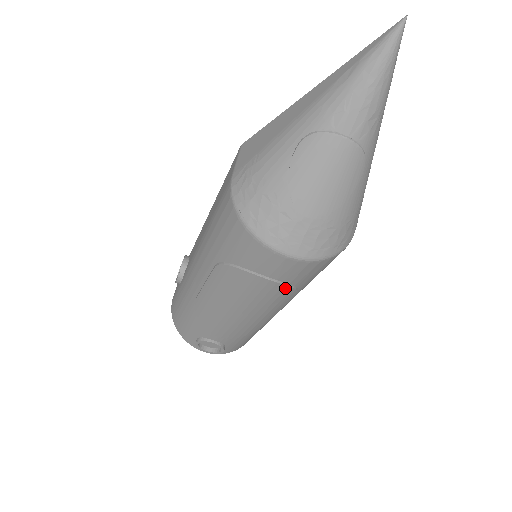
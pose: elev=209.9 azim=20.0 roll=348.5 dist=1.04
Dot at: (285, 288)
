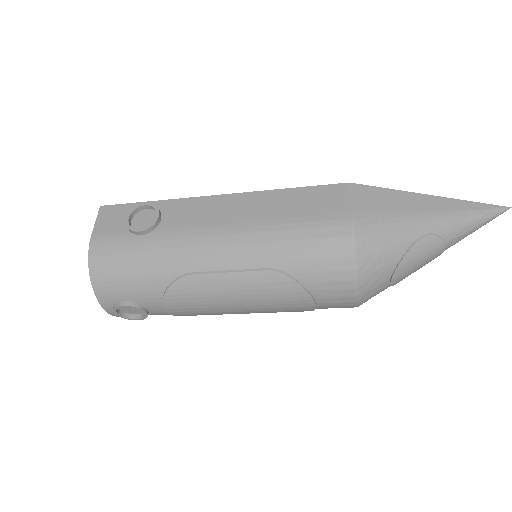
Dot at: occluded
